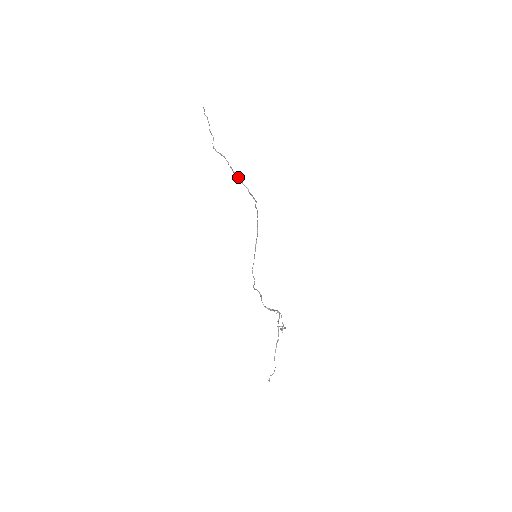
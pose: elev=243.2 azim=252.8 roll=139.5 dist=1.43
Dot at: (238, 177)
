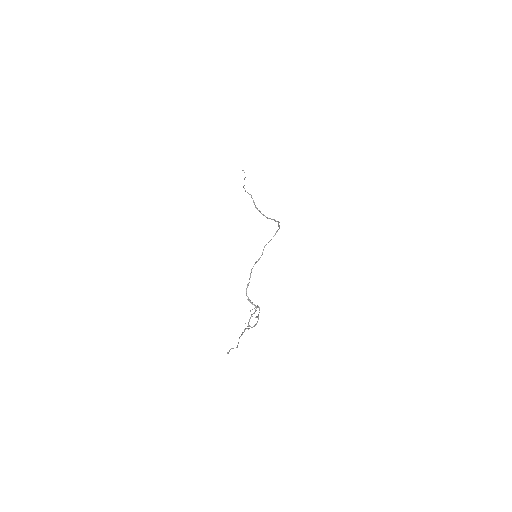
Dot at: occluded
